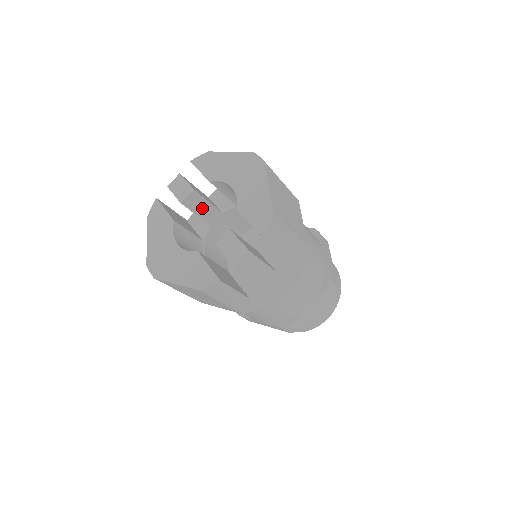
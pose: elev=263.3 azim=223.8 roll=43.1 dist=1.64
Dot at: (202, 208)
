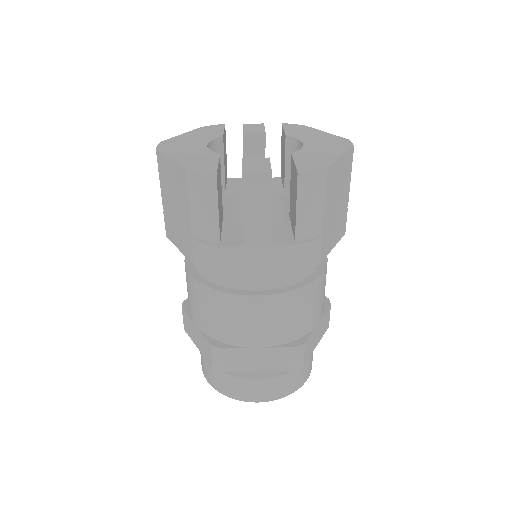
Dot at: occluded
